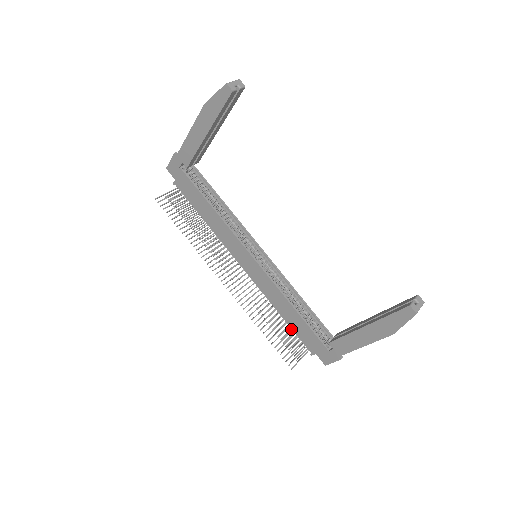
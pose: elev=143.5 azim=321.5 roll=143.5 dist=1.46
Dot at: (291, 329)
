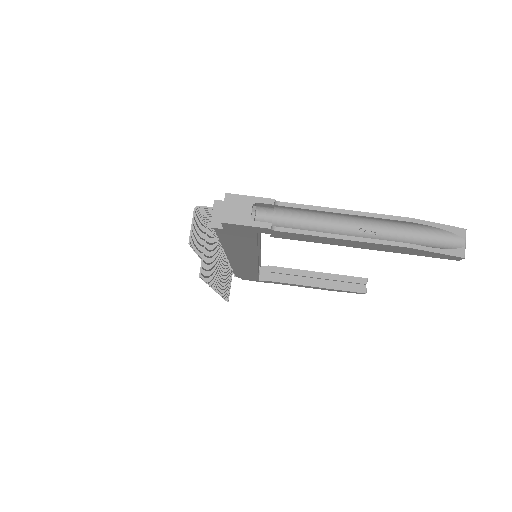
Dot at: occluded
